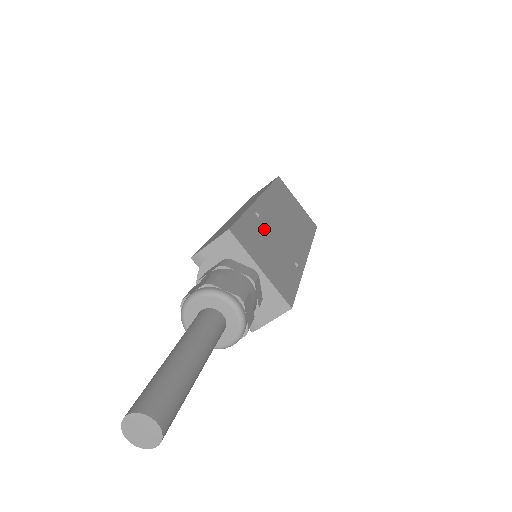
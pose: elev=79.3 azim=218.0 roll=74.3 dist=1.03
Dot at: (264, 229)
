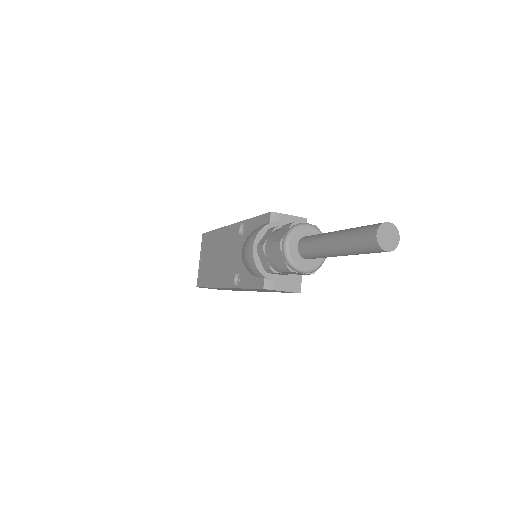
Dot at: occluded
